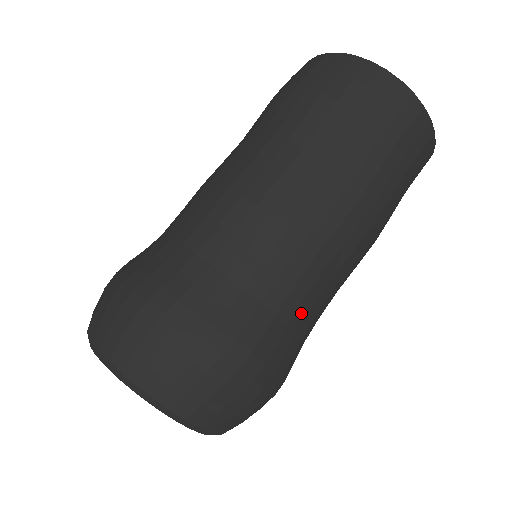
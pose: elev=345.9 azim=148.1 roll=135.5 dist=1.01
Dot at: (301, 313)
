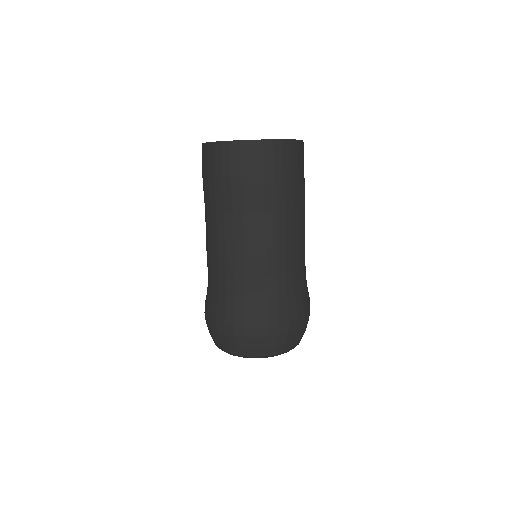
Dot at: occluded
